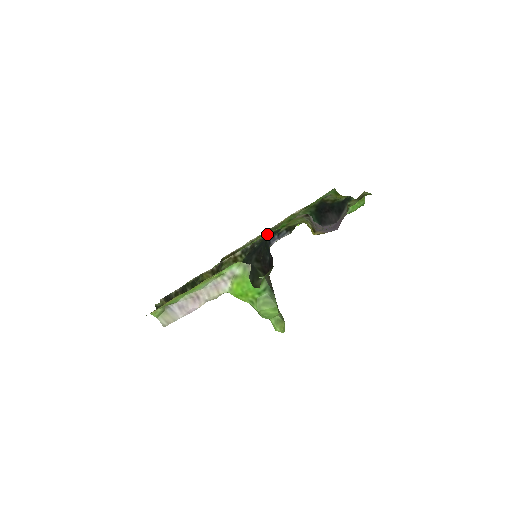
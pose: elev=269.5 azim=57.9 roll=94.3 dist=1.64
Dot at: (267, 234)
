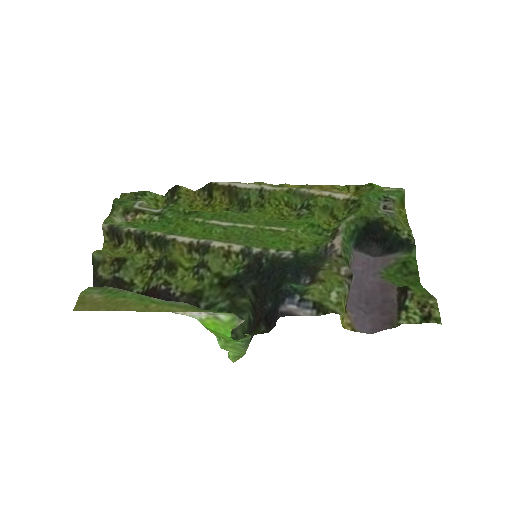
Dot at: (287, 255)
